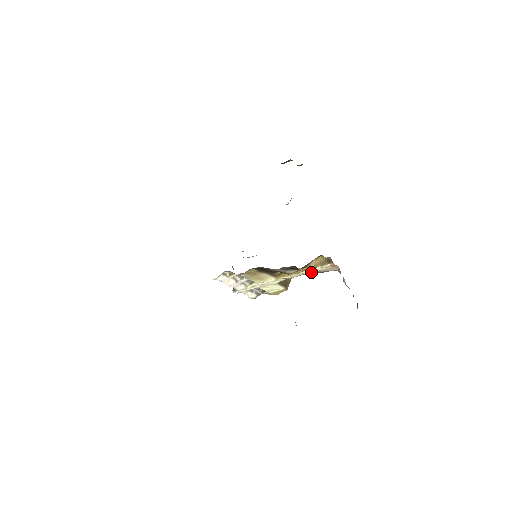
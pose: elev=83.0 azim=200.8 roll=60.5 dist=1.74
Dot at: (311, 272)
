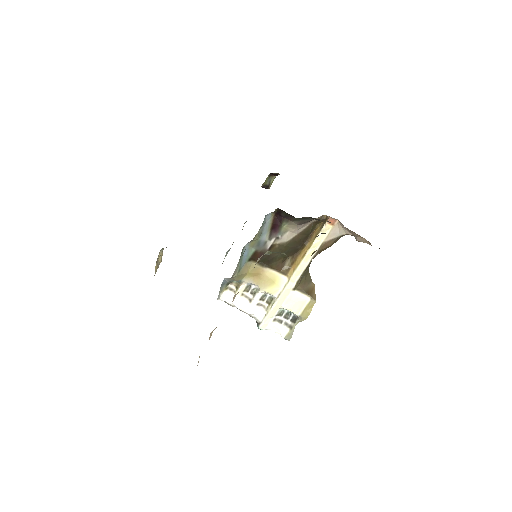
Dot at: (318, 248)
